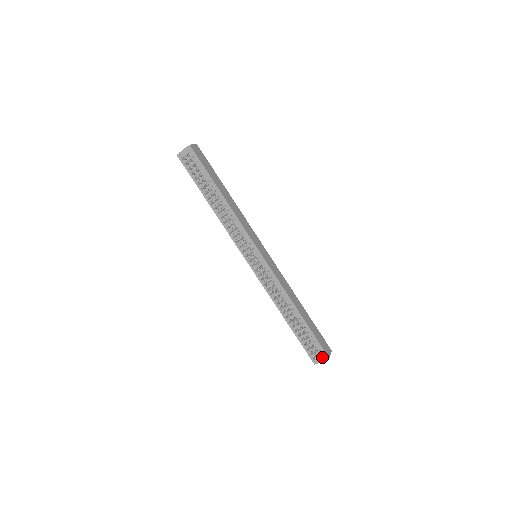
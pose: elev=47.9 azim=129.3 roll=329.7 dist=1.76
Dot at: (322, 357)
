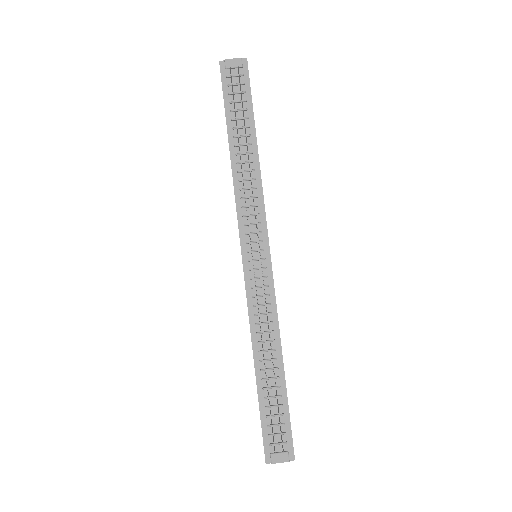
Dot at: (285, 454)
